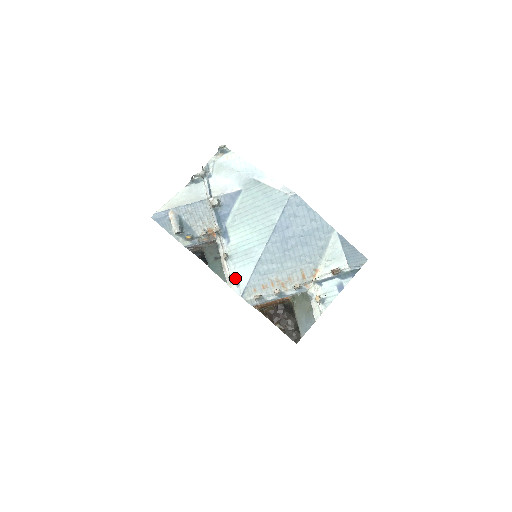
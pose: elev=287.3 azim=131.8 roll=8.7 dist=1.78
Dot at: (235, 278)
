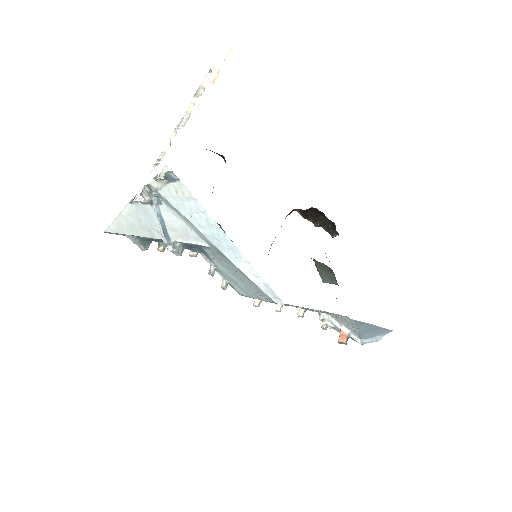
Dot at: (230, 284)
